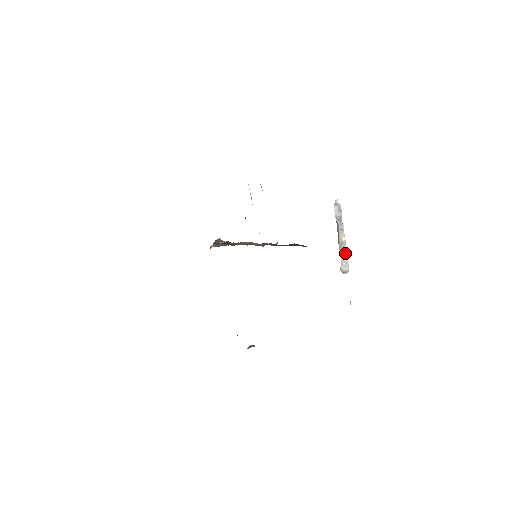
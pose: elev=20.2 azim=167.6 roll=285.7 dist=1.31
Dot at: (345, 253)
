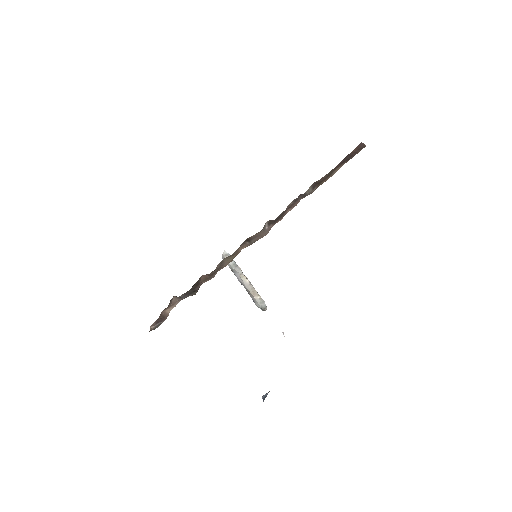
Dot at: (256, 292)
